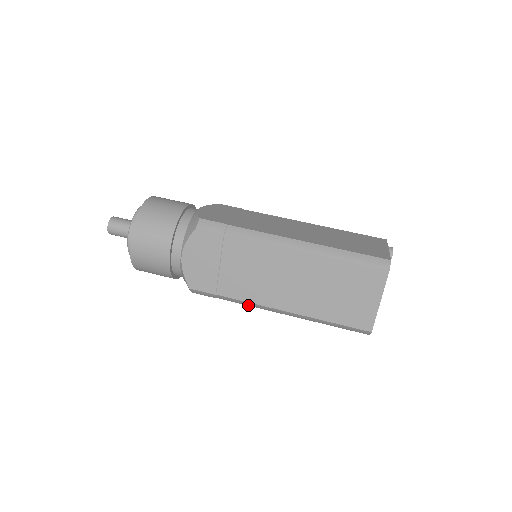
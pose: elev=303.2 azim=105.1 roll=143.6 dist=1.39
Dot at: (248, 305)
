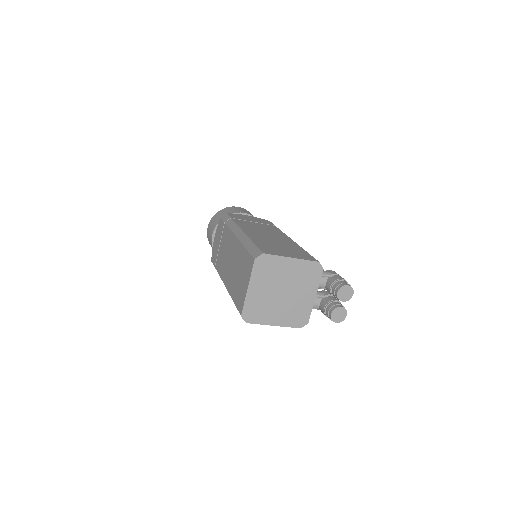
Dot at: occluded
